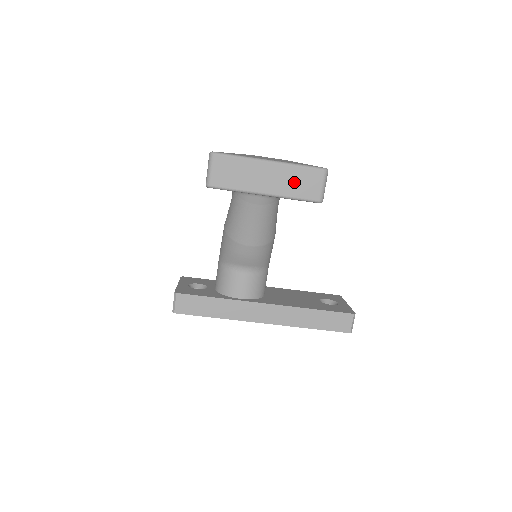
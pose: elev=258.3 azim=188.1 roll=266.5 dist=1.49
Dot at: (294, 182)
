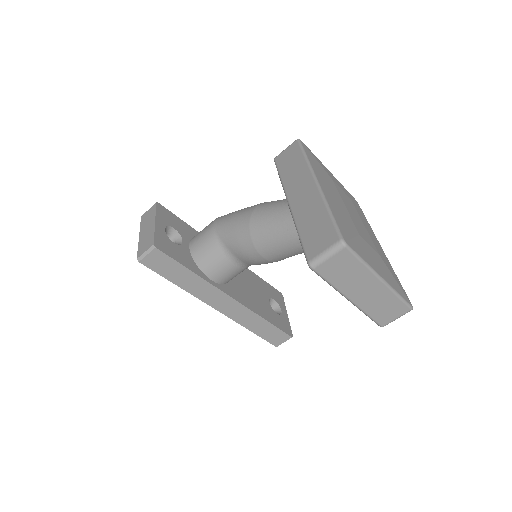
Dot at: (381, 305)
